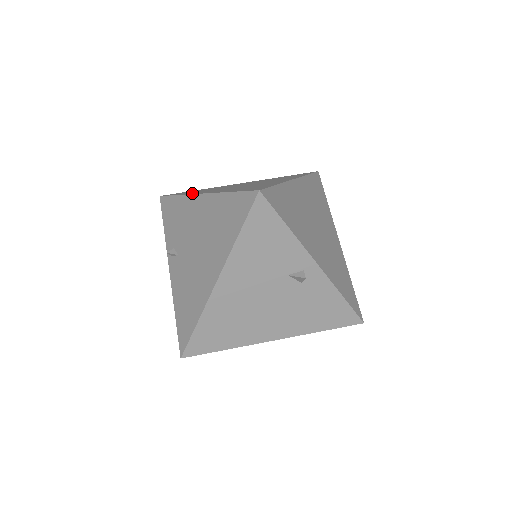
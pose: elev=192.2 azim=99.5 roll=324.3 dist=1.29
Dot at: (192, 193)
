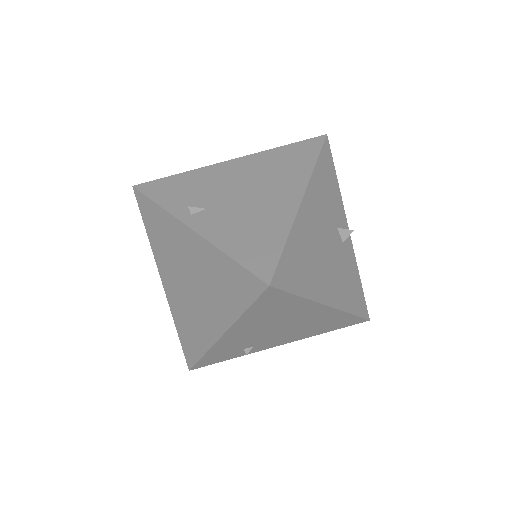
Dot at: occluded
